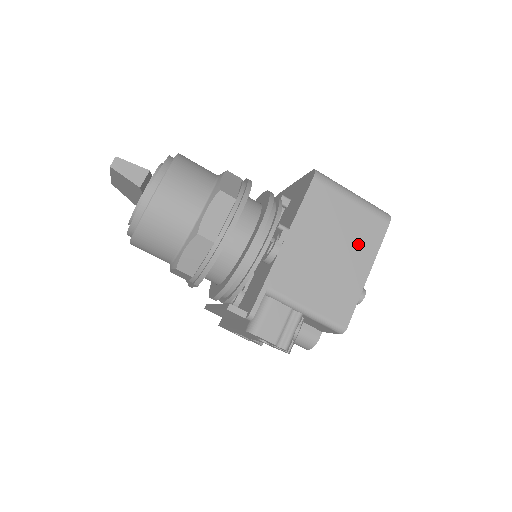
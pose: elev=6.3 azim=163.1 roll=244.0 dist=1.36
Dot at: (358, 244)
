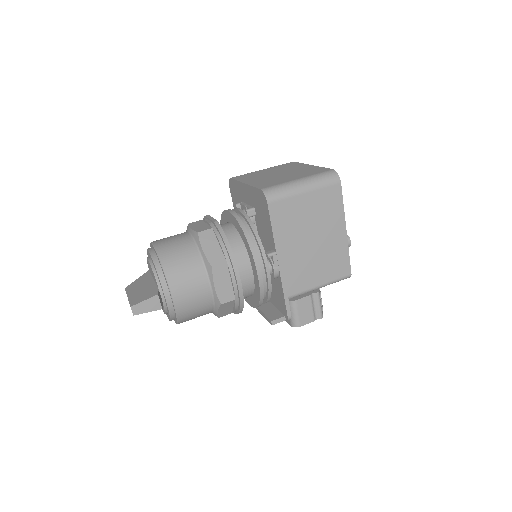
Dot at: (327, 218)
